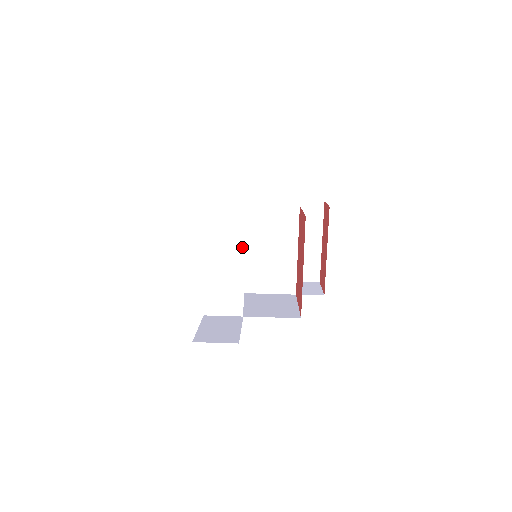
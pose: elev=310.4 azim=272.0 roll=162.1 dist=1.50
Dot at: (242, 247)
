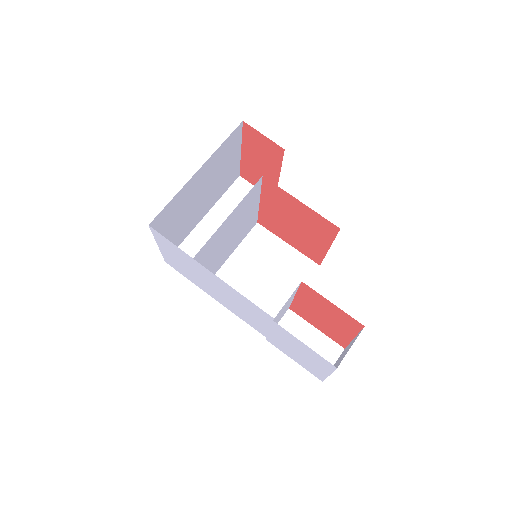
Dot at: (295, 293)
